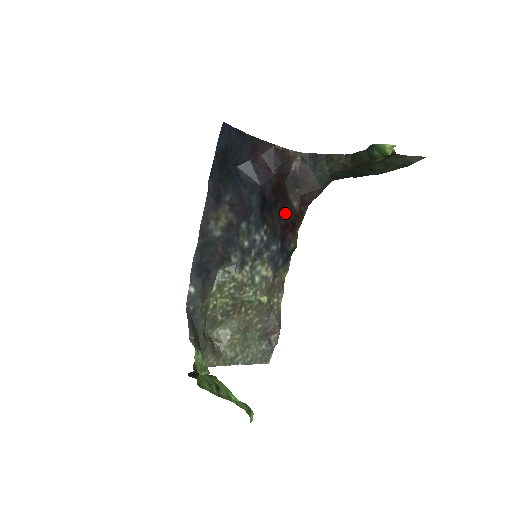
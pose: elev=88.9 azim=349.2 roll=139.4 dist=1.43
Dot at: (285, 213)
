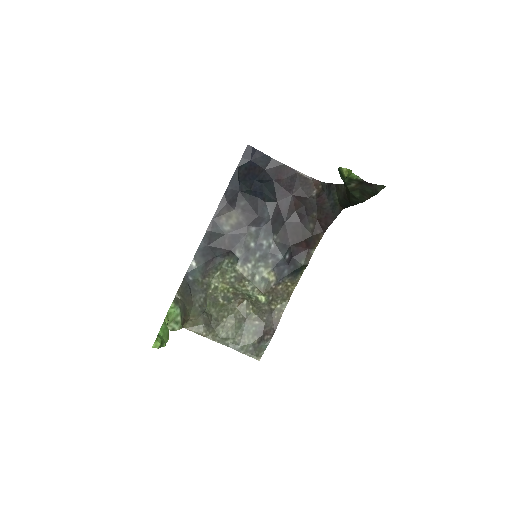
Dot at: (299, 231)
